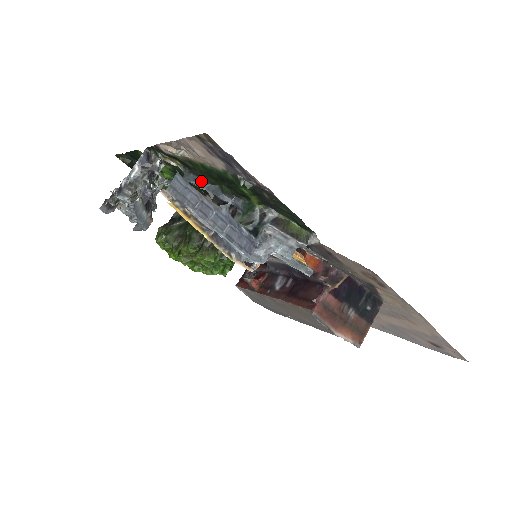
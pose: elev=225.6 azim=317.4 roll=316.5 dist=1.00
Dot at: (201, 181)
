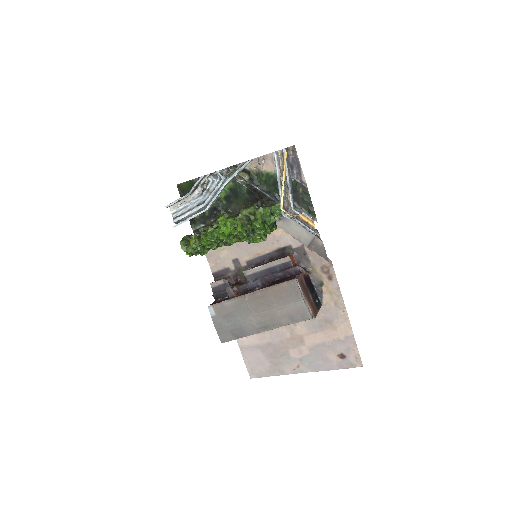
Dot at: (258, 186)
